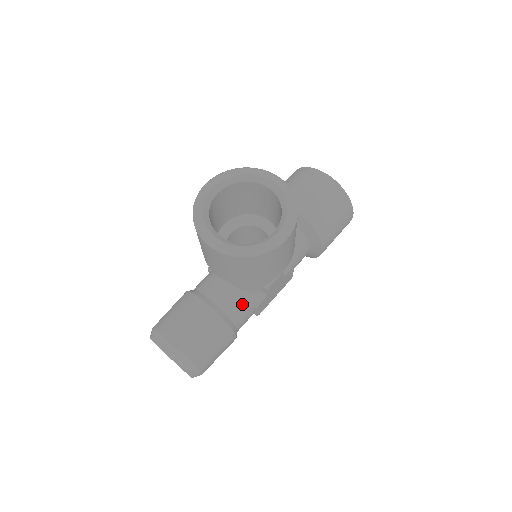
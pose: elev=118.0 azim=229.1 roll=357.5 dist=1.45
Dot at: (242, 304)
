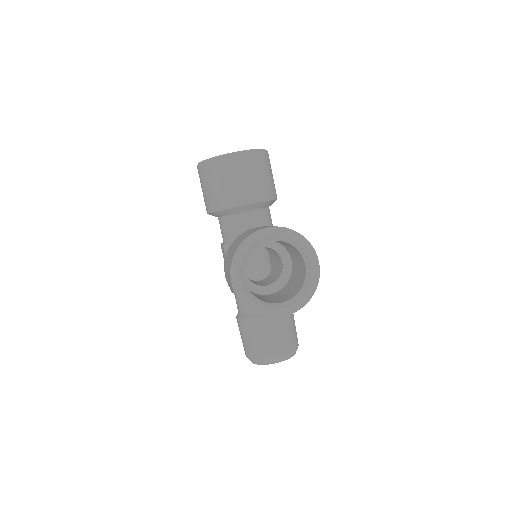
Dot at: occluded
